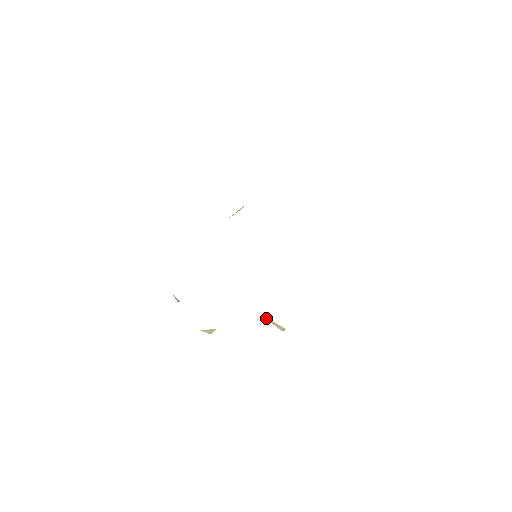
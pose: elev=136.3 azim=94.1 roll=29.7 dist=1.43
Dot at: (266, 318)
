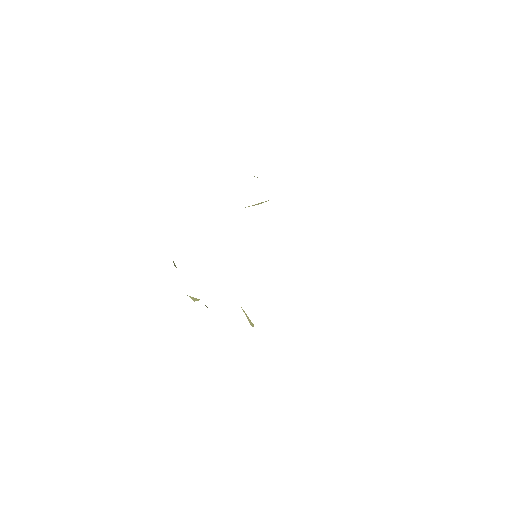
Dot at: (243, 310)
